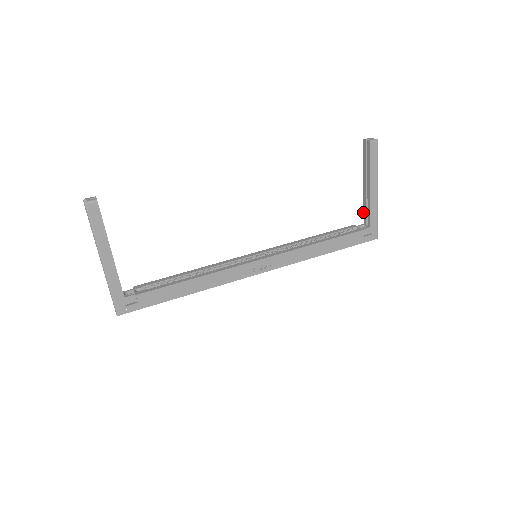
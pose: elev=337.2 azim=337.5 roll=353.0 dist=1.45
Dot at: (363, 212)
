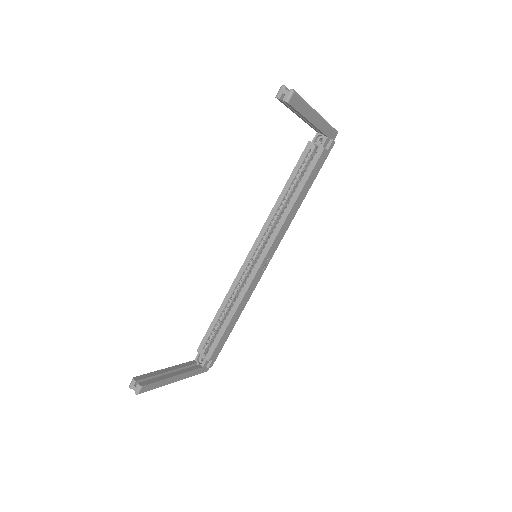
Dot at: occluded
